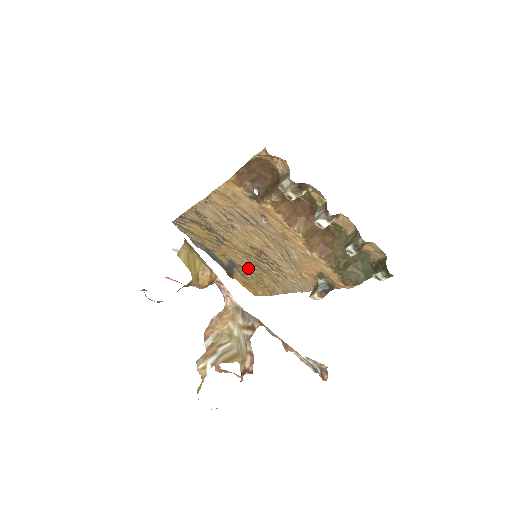
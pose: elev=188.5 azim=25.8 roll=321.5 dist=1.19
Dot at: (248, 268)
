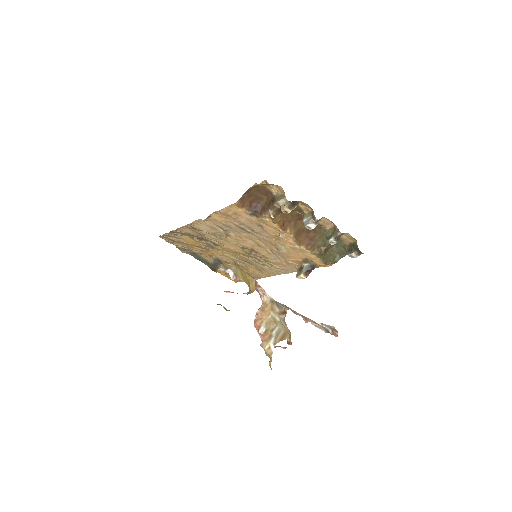
Dot at: (235, 263)
